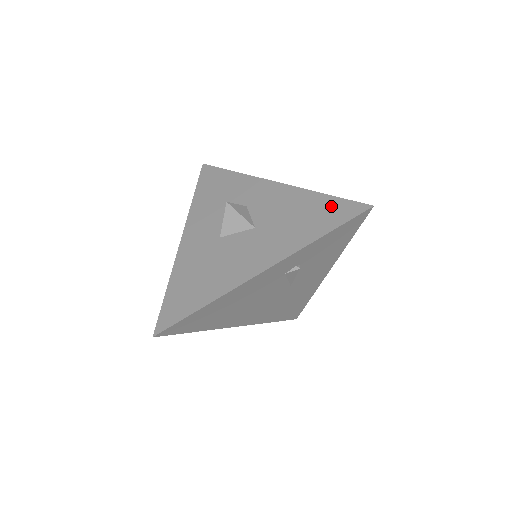
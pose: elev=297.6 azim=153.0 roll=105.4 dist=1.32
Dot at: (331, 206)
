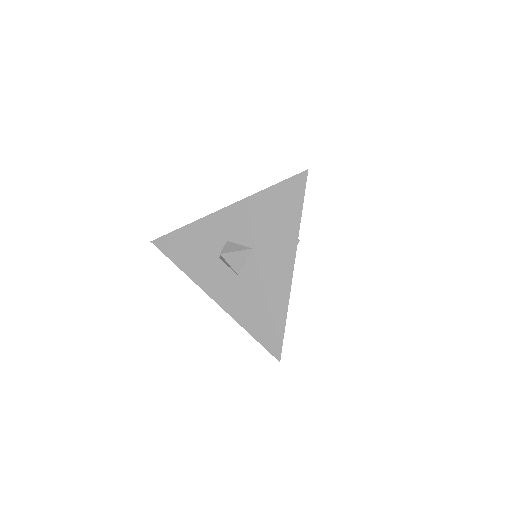
Dot at: (282, 192)
